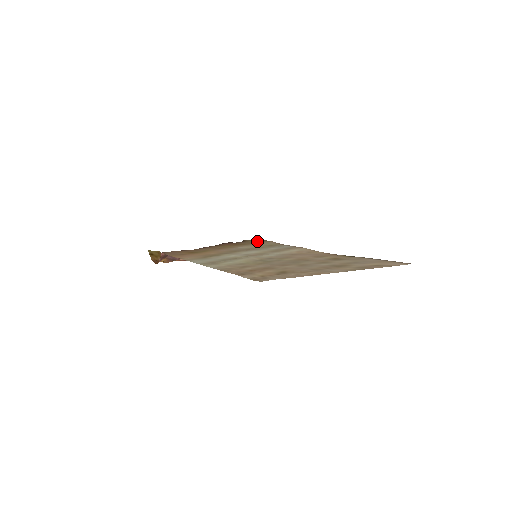
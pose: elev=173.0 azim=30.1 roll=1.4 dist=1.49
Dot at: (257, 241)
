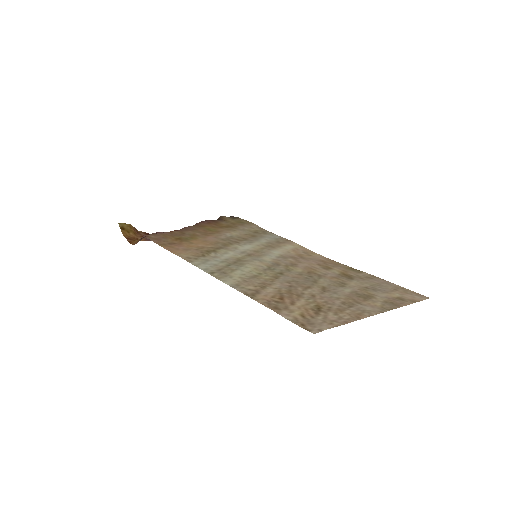
Dot at: (237, 221)
